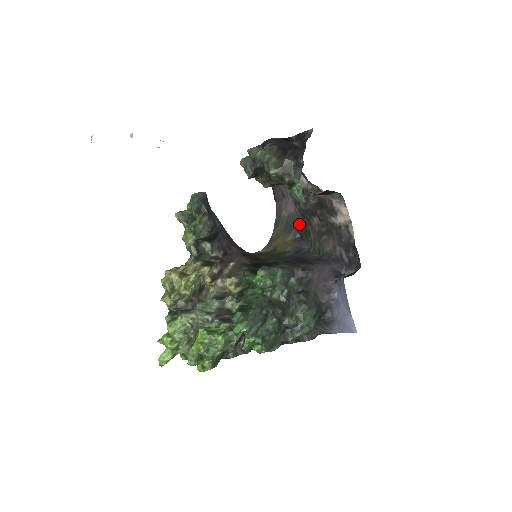
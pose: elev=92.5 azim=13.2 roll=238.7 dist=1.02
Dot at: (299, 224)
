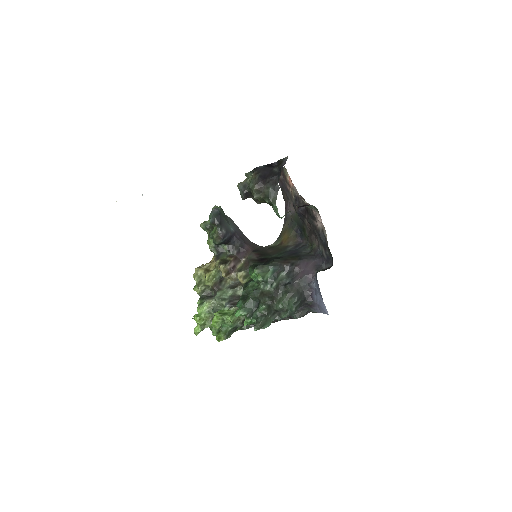
Dot at: (298, 223)
